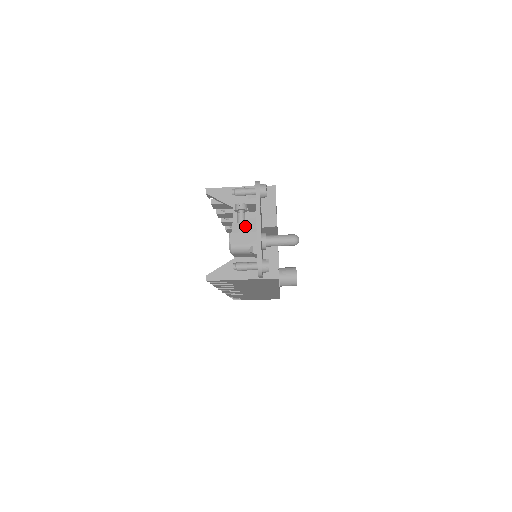
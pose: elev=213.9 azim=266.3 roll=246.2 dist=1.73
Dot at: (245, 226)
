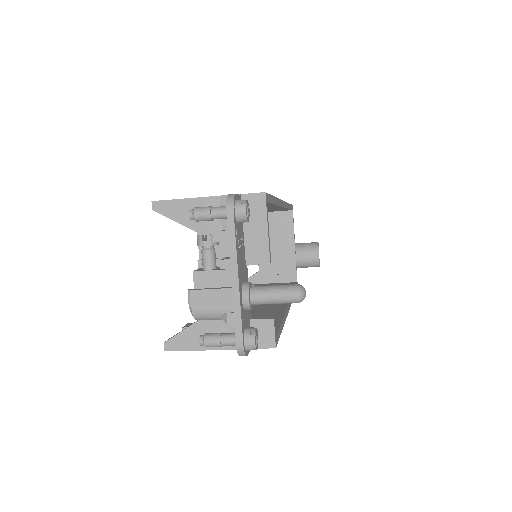
Dot at: (214, 276)
